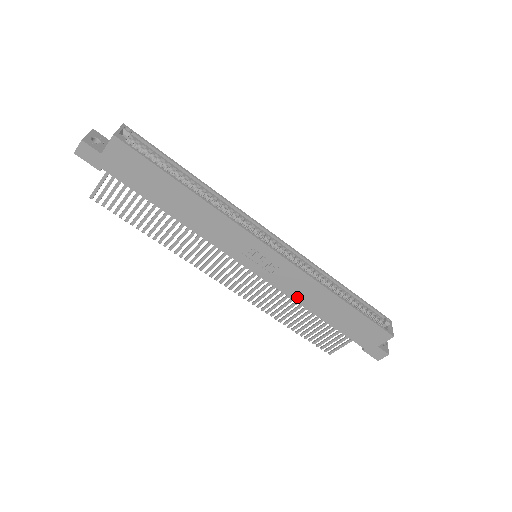
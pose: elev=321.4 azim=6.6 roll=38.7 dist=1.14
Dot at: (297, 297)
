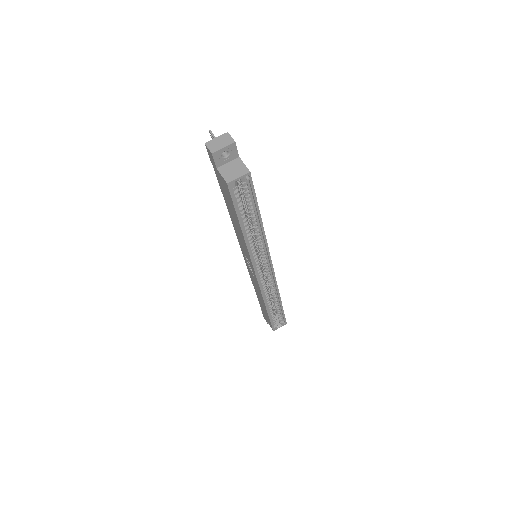
Dot at: (253, 282)
